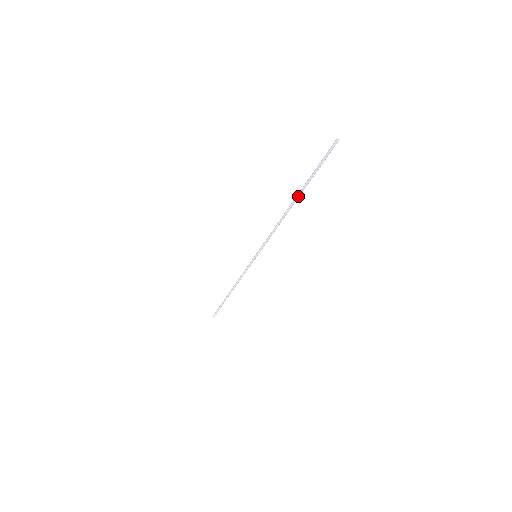
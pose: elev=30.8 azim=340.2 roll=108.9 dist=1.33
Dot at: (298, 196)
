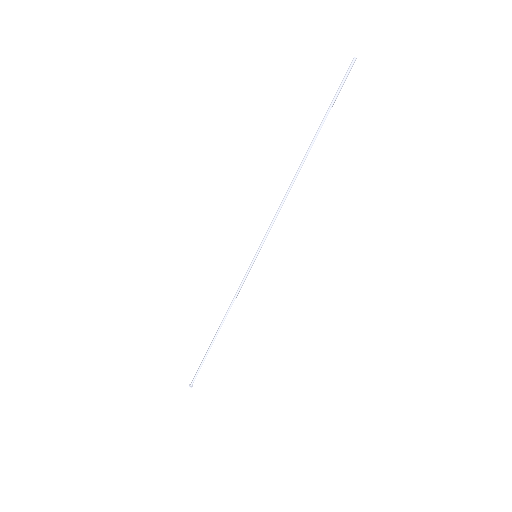
Dot at: (311, 147)
